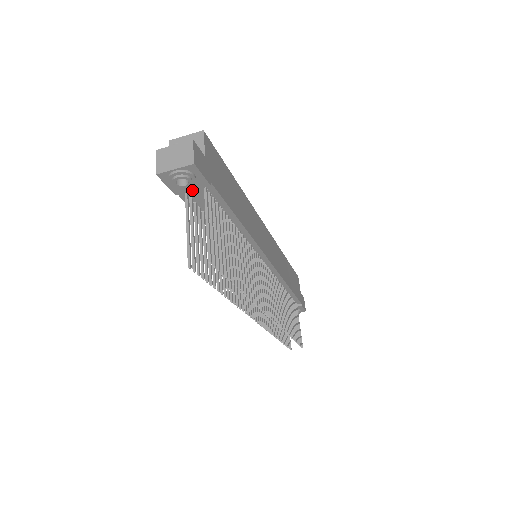
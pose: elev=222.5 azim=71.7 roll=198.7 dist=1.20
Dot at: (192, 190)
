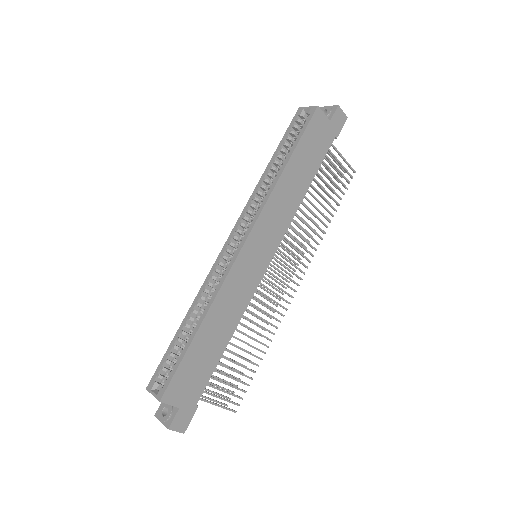
Dot at: occluded
